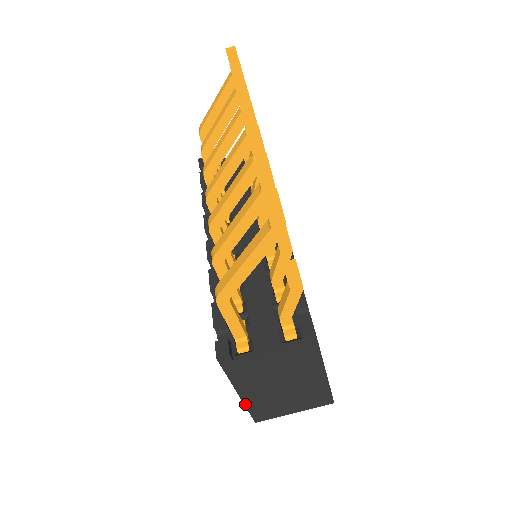
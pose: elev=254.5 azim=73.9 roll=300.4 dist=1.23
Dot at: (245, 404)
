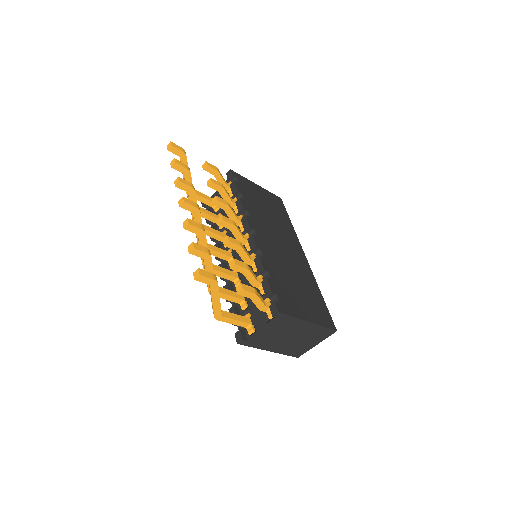
Dot at: (280, 353)
